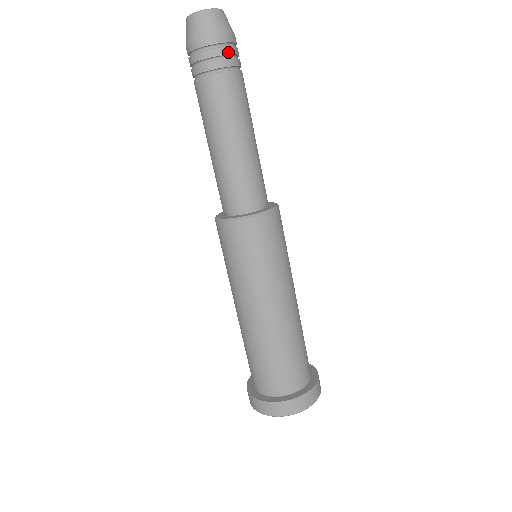
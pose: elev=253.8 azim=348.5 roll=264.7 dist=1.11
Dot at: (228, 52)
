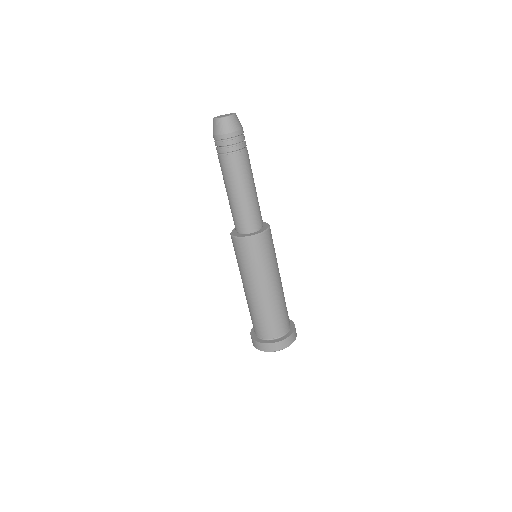
Dot at: (243, 139)
